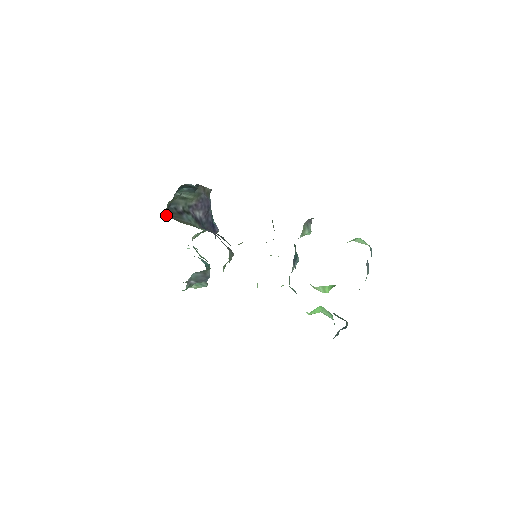
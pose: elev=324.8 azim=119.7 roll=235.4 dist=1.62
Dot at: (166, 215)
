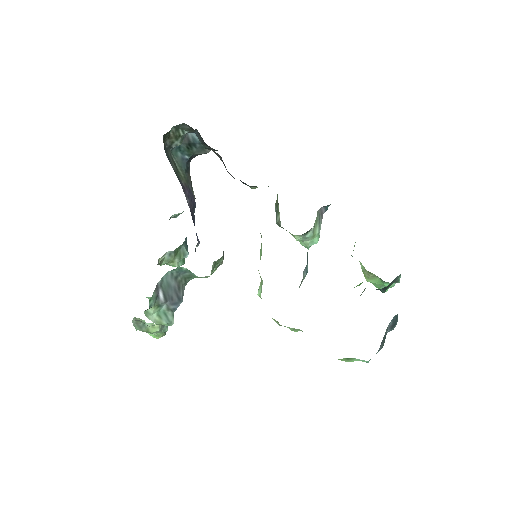
Dot at: occluded
